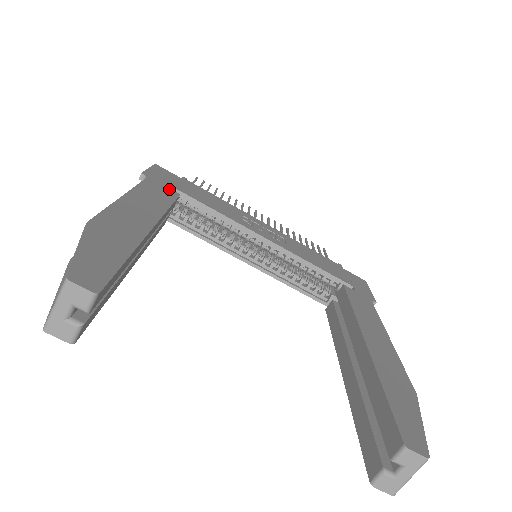
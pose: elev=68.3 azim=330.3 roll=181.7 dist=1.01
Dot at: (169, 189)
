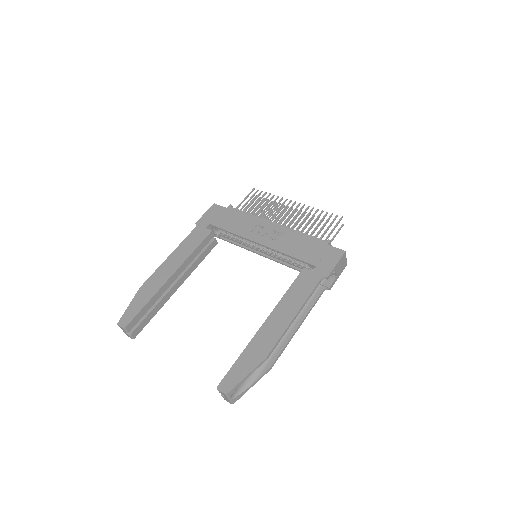
Dot at: (206, 229)
